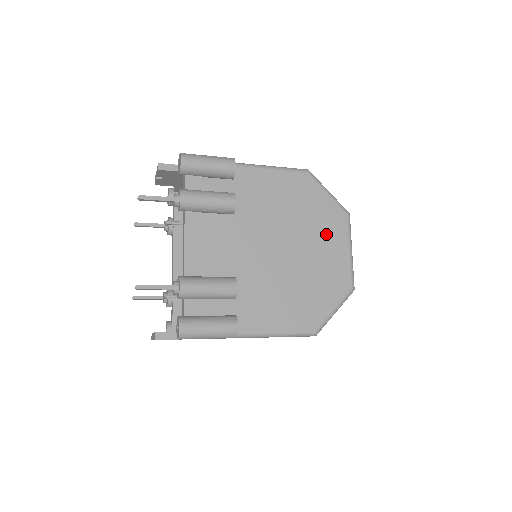
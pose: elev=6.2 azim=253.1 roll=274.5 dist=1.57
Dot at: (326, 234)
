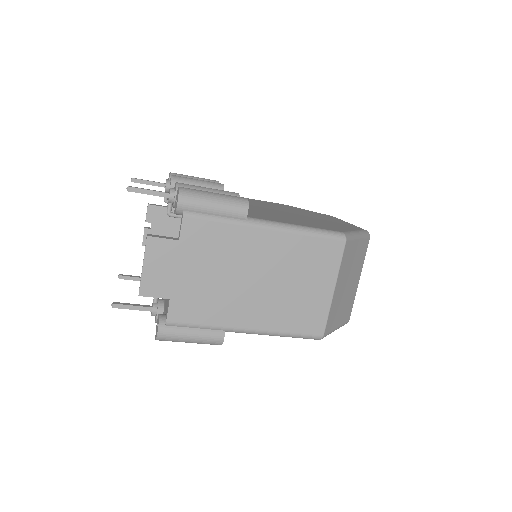
Dot at: occluded
